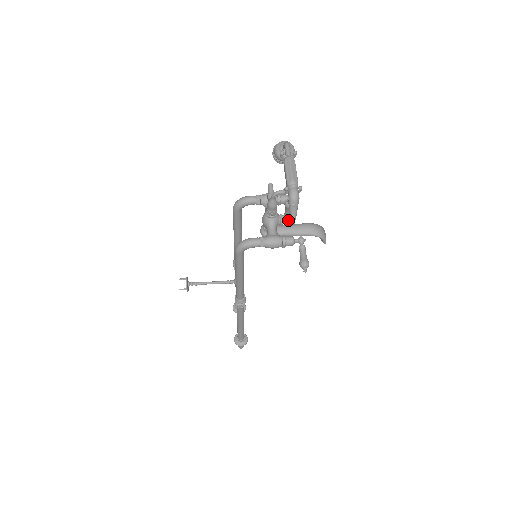
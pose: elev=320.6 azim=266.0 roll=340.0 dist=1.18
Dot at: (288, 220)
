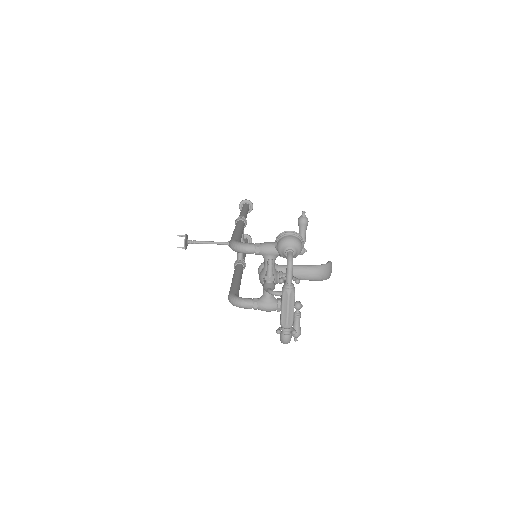
Dot at: occluded
